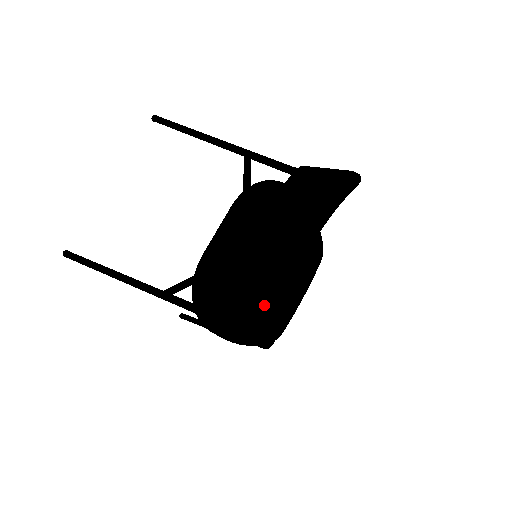
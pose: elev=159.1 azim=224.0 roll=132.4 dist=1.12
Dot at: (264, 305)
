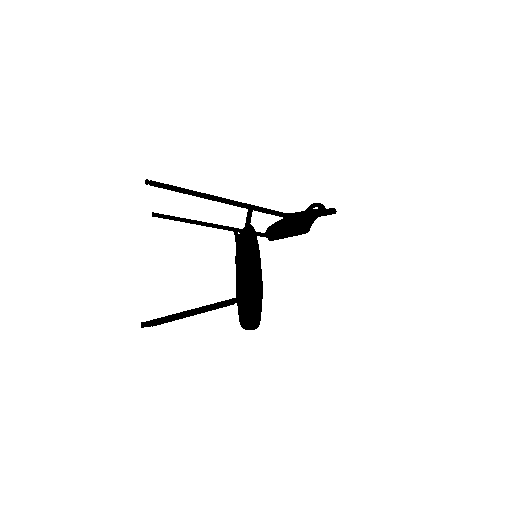
Dot at: occluded
